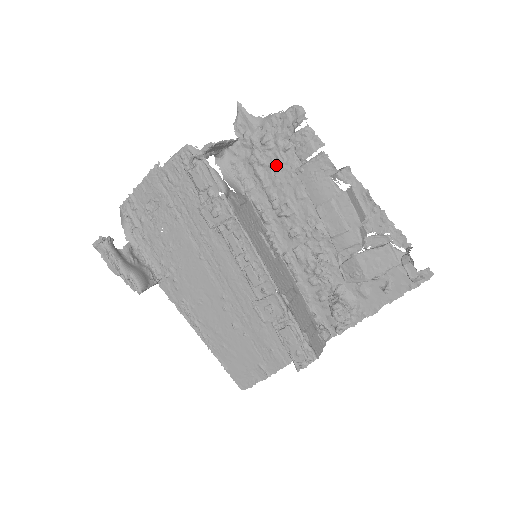
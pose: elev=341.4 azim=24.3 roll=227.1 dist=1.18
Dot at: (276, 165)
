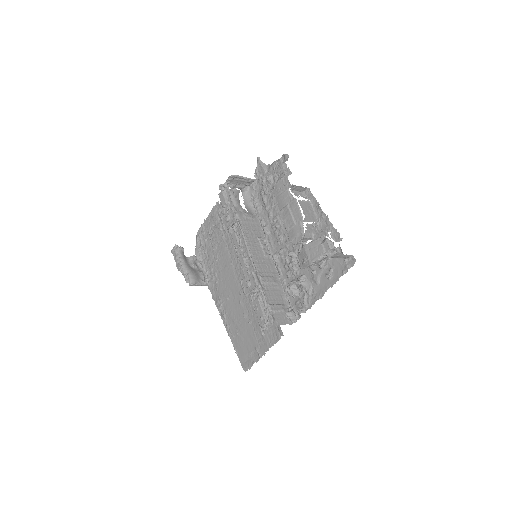
Dot at: occluded
